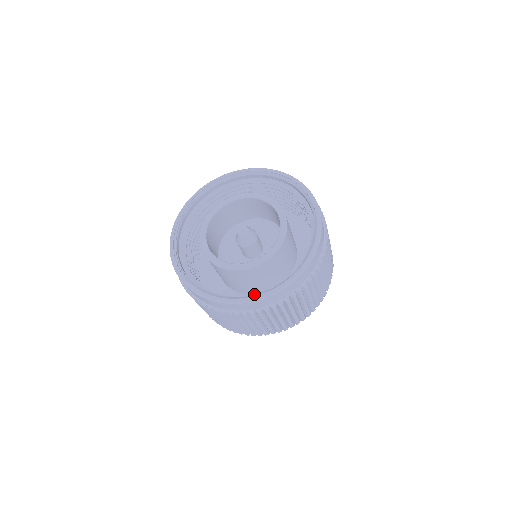
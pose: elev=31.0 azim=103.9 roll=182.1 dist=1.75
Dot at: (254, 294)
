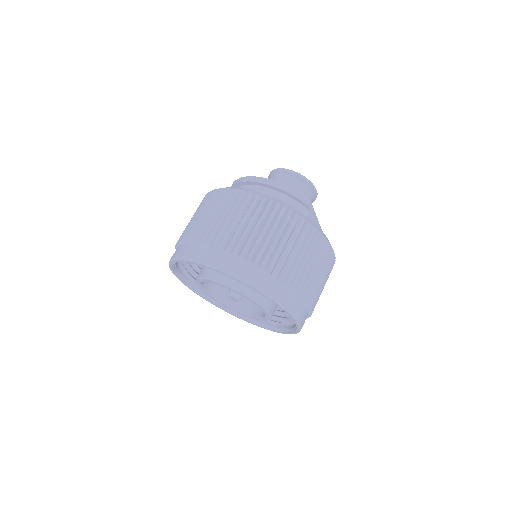
Dot at: occluded
